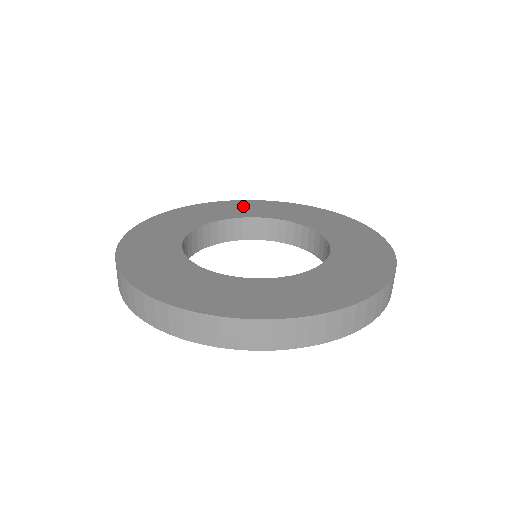
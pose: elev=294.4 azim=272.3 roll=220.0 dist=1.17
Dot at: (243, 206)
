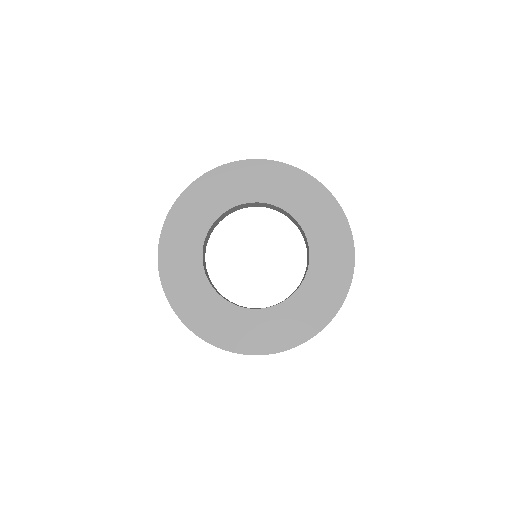
Dot at: (252, 176)
